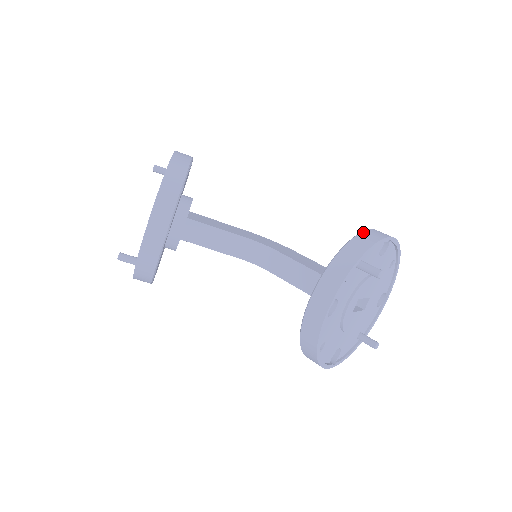
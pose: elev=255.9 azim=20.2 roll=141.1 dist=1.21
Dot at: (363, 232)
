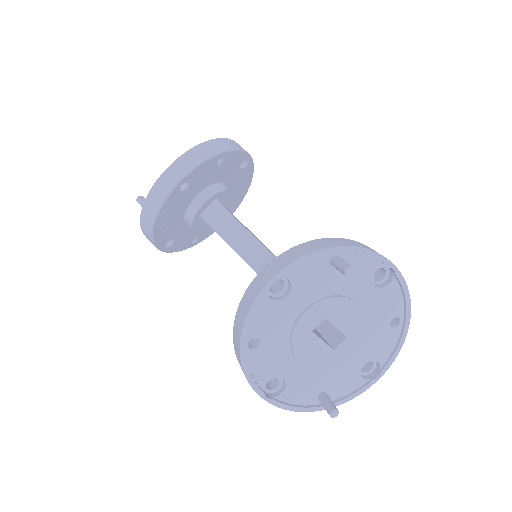
Dot at: occluded
